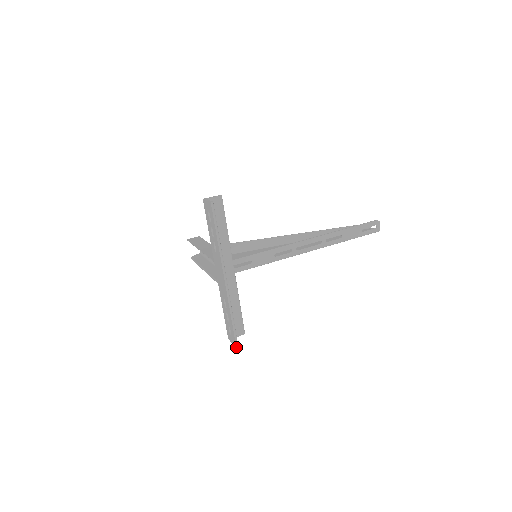
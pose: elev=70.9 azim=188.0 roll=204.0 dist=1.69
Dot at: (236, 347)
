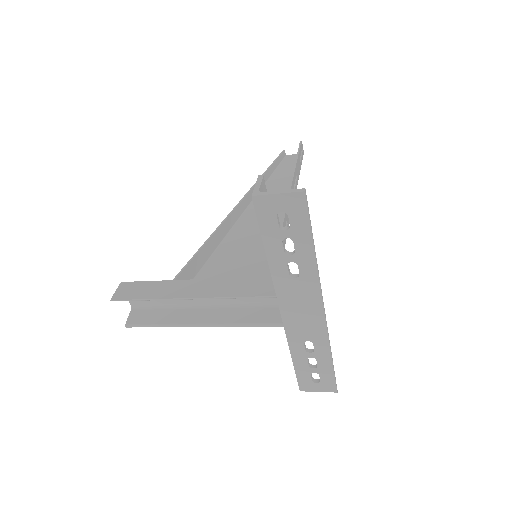
Dot at: (337, 391)
